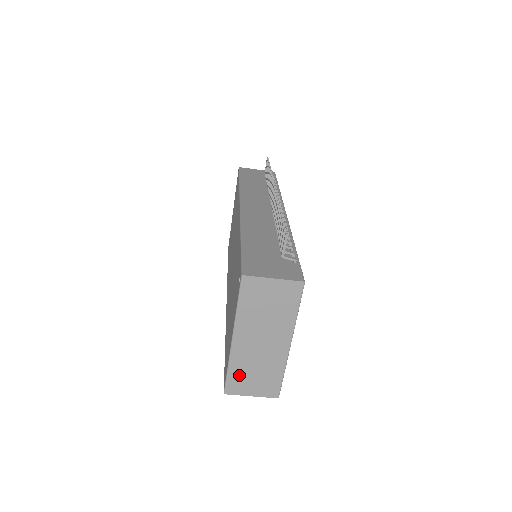
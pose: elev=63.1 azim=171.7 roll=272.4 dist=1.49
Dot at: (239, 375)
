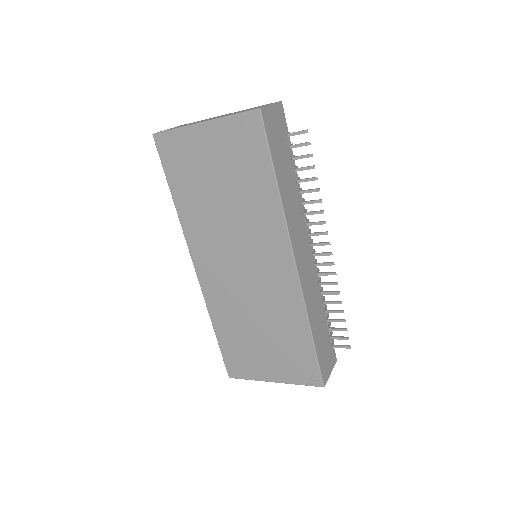
Dot at: occluded
